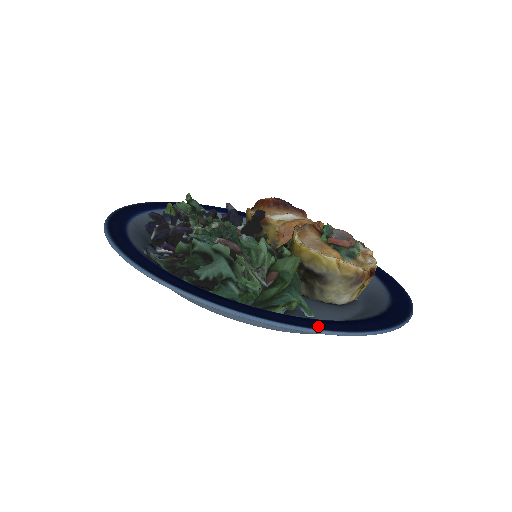
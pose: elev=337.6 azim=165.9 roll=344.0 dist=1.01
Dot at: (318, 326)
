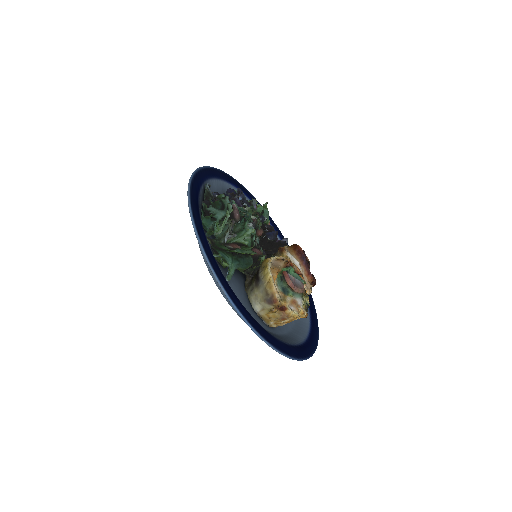
Dot at: (212, 262)
